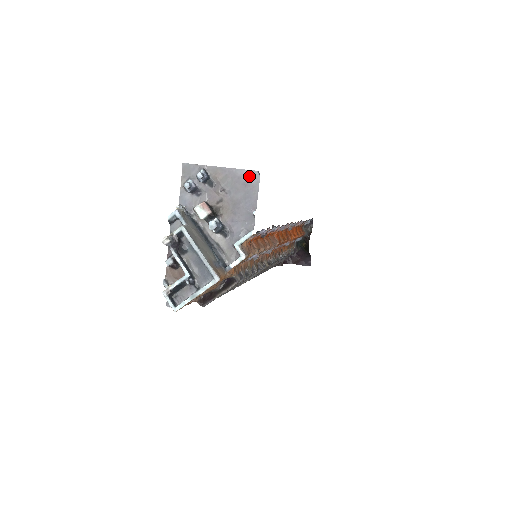
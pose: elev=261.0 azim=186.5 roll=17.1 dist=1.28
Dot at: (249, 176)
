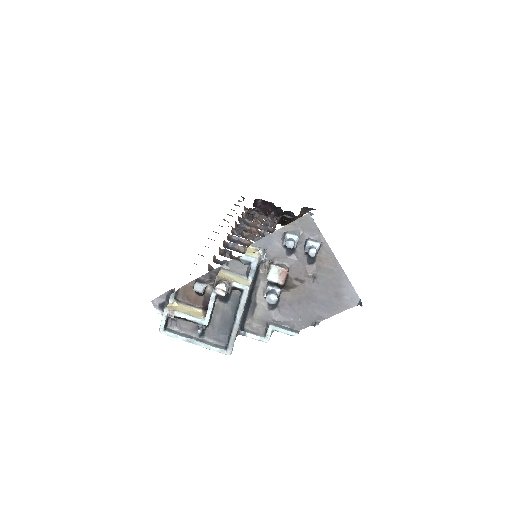
Dot at: (349, 294)
